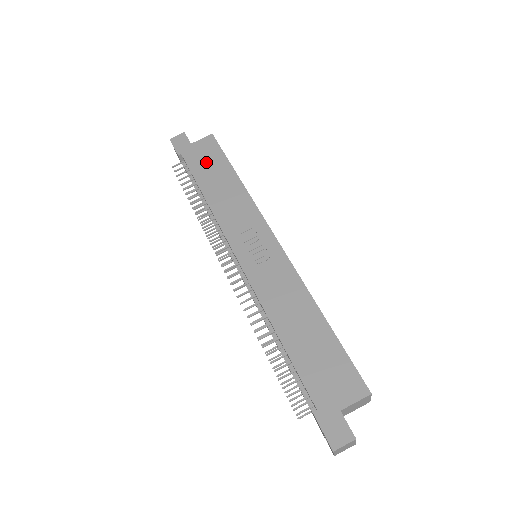
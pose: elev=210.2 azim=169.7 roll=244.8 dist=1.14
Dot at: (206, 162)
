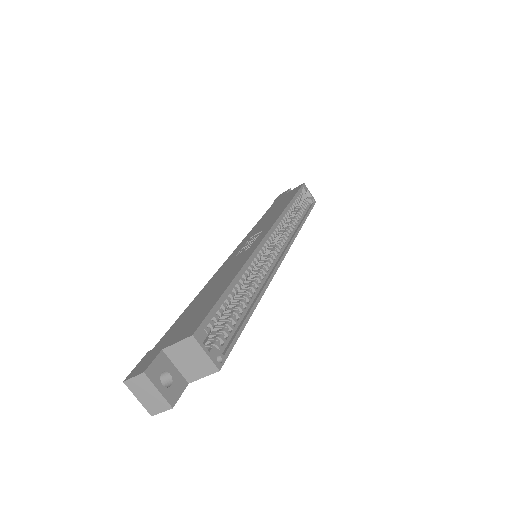
Dot at: (282, 200)
